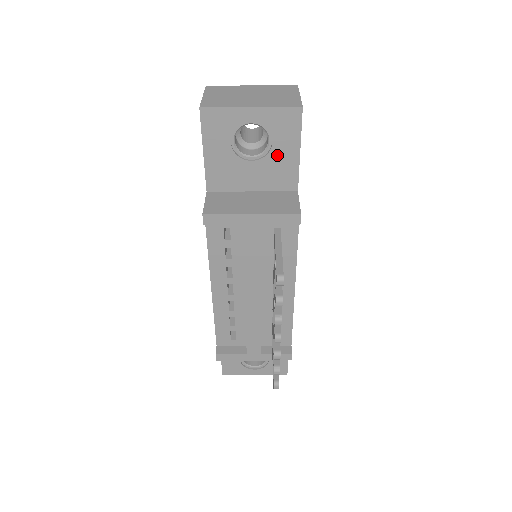
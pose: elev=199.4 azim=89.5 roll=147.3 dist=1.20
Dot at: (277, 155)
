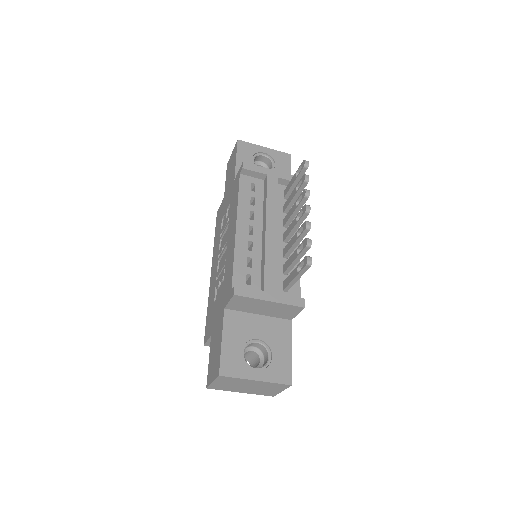
Dot at: occluded
